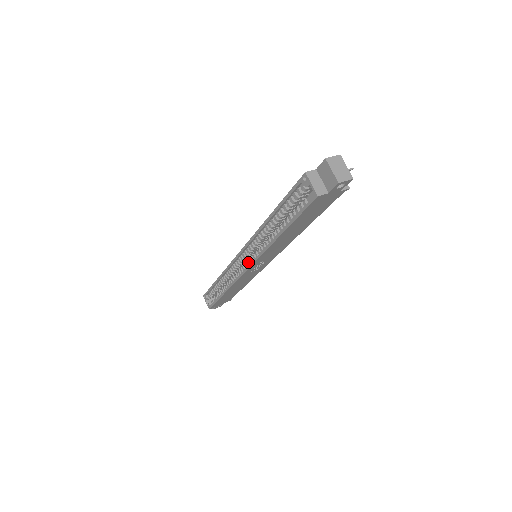
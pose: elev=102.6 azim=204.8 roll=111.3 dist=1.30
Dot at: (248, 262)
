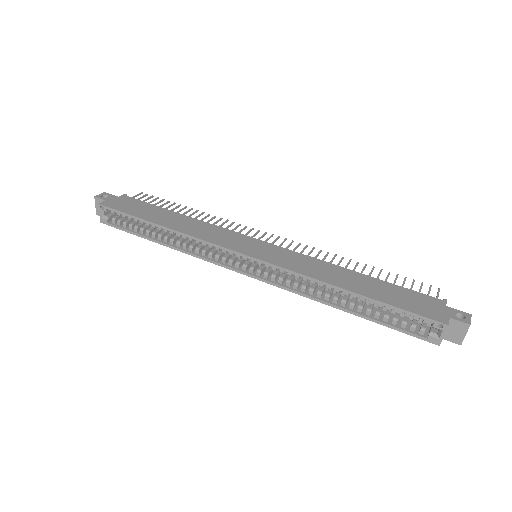
Dot at: (254, 269)
